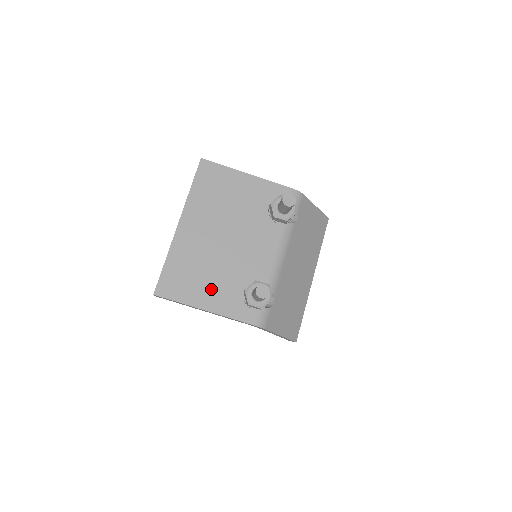
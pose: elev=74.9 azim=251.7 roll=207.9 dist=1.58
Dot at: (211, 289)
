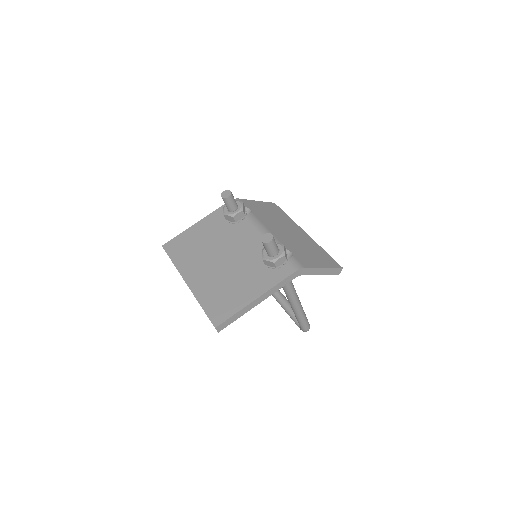
Dot at: (245, 287)
